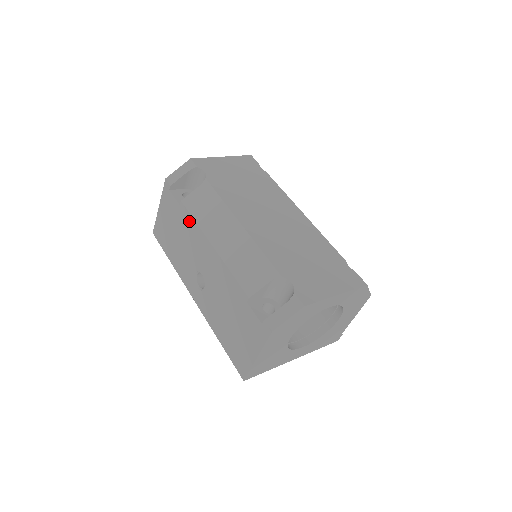
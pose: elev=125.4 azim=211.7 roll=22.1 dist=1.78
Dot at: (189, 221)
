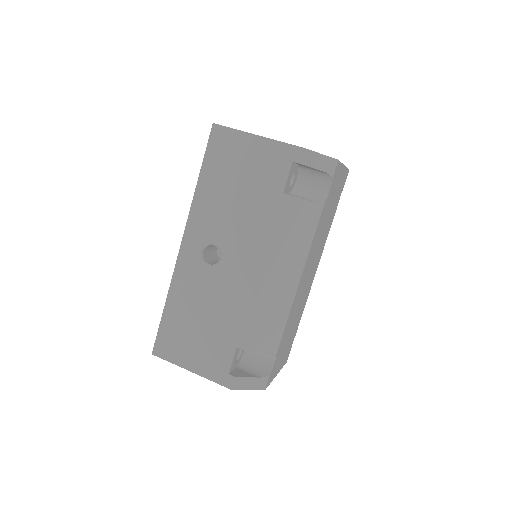
Dot at: (273, 220)
